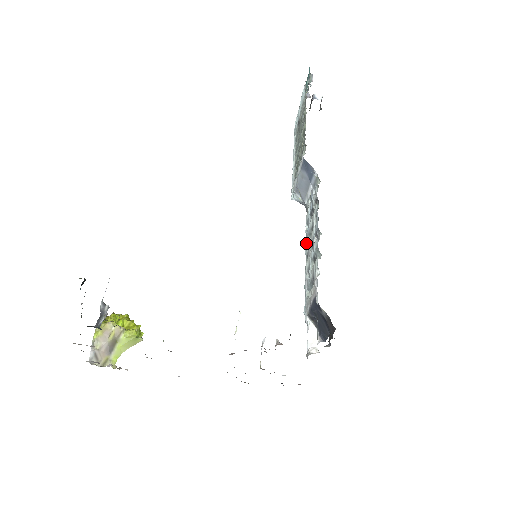
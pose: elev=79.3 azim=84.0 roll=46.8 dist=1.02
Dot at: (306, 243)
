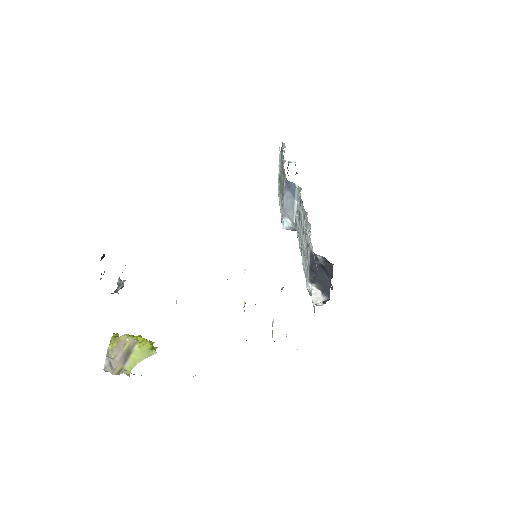
Dot at: (299, 245)
